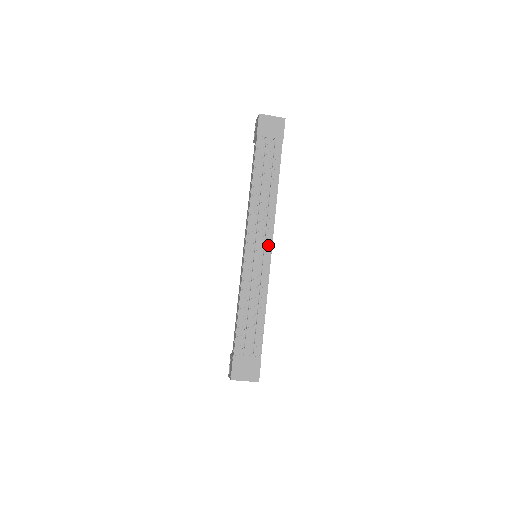
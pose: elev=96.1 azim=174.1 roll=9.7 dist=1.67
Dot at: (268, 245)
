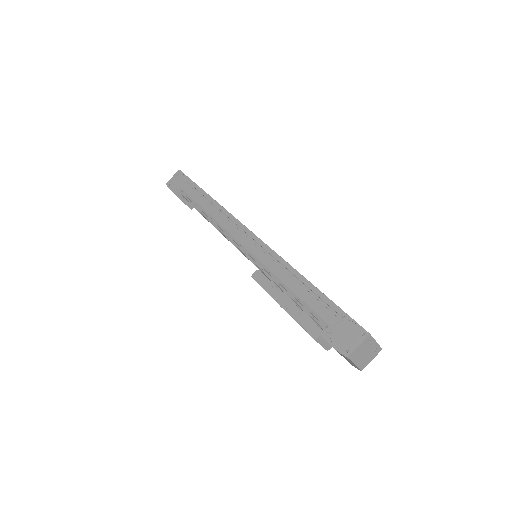
Dot at: occluded
